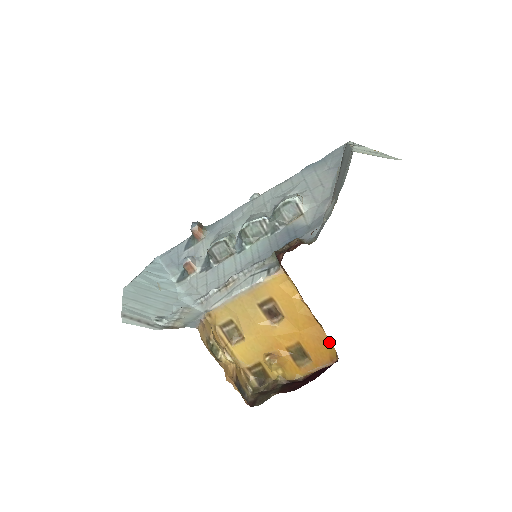
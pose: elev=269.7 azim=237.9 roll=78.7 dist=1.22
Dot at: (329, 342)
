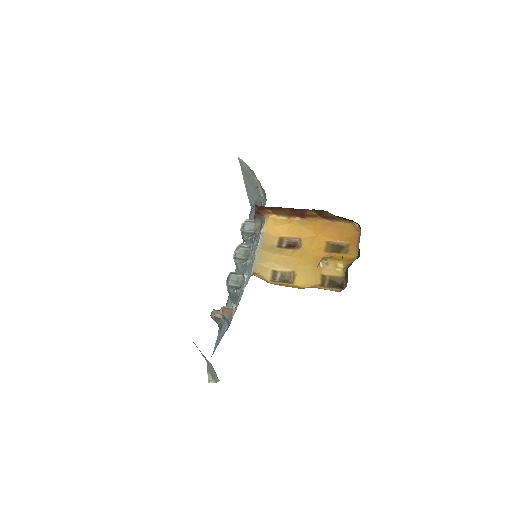
Dot at: (341, 223)
